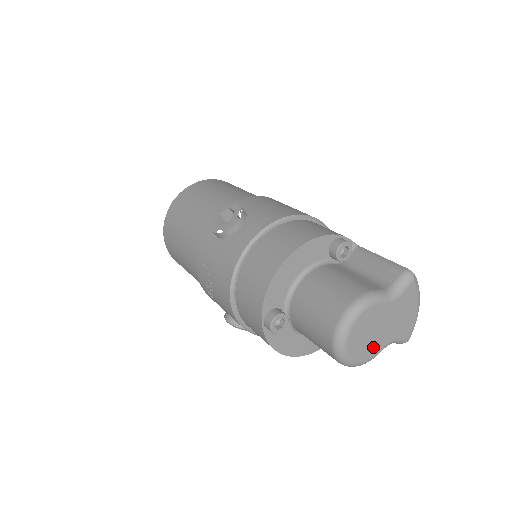
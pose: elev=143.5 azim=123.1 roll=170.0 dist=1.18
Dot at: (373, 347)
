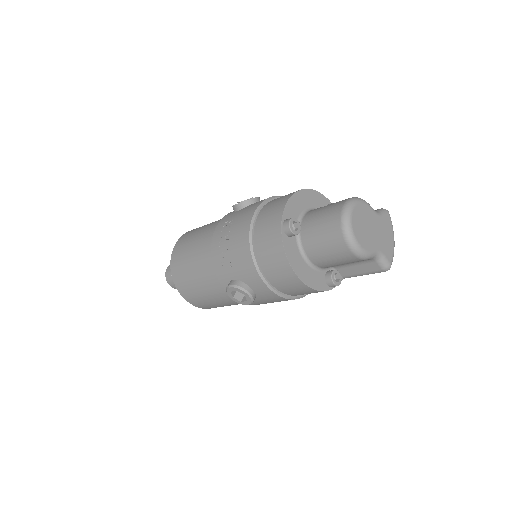
Dot at: (368, 242)
